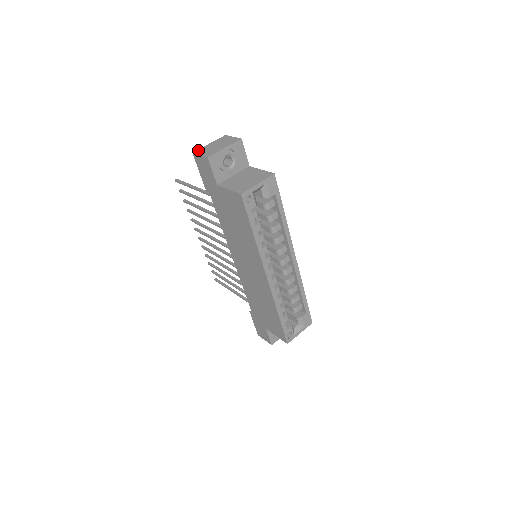
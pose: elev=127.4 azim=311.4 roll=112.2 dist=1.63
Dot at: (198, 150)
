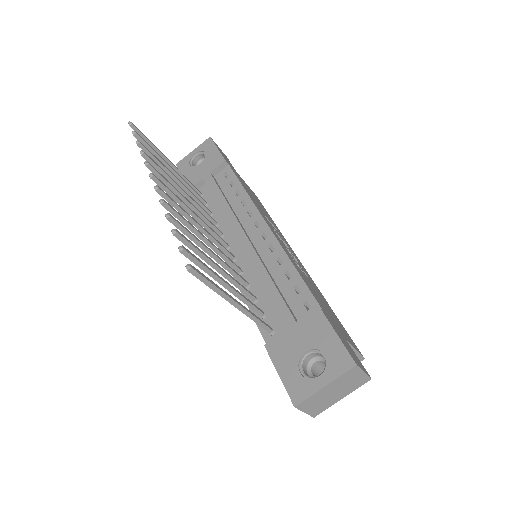
Dot at: (305, 403)
